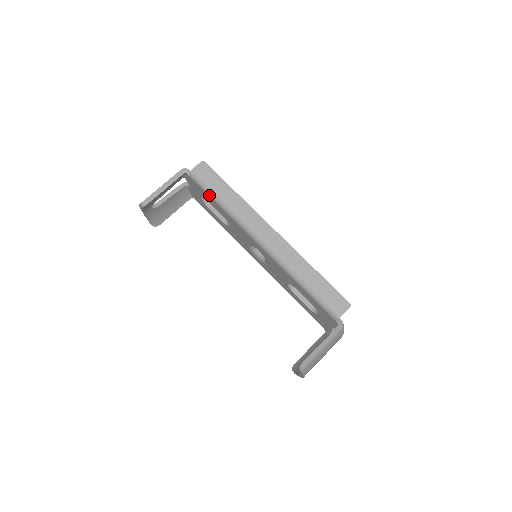
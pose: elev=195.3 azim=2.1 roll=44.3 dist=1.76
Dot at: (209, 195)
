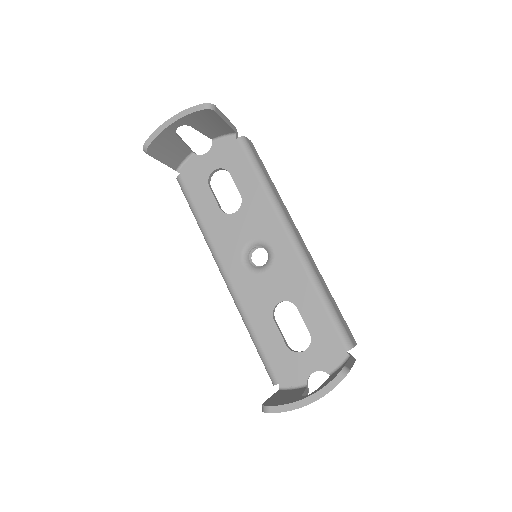
Dot at: (253, 166)
